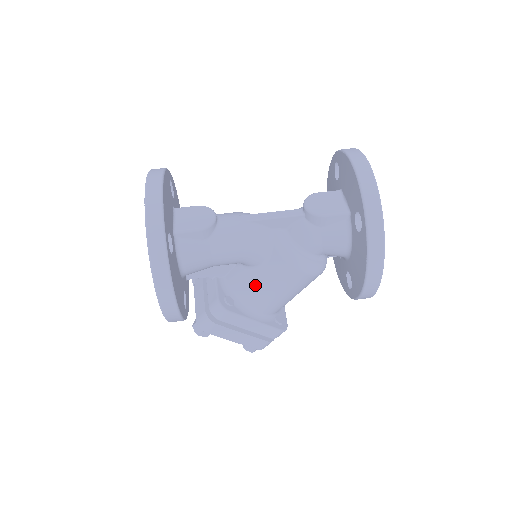
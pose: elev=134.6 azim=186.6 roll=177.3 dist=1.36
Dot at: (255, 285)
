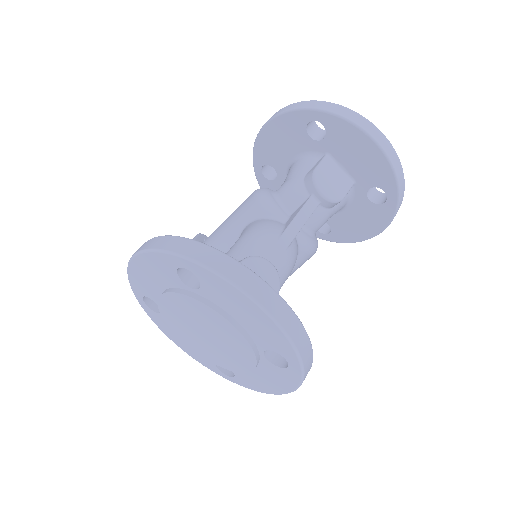
Dot at: occluded
